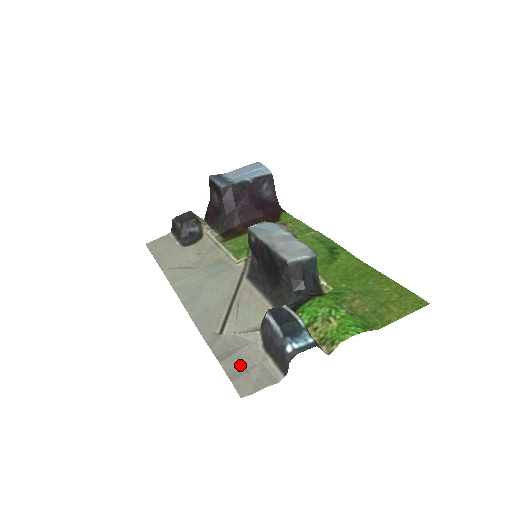
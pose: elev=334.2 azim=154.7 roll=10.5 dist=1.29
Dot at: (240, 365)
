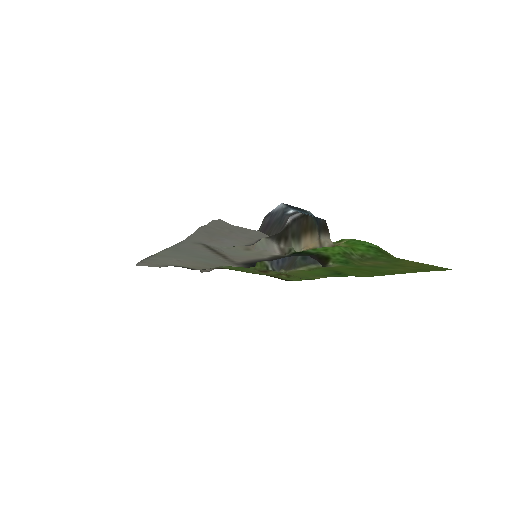
Dot at: (223, 233)
